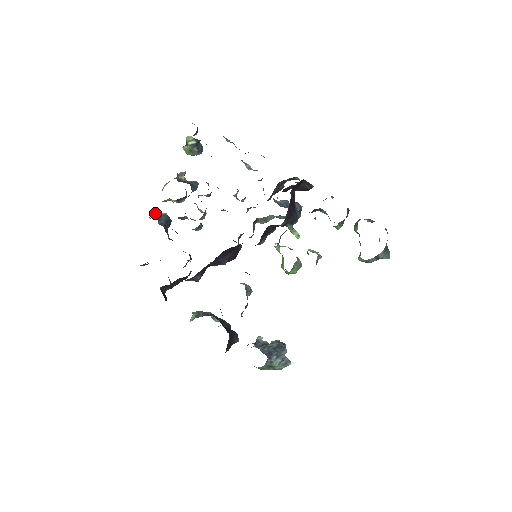
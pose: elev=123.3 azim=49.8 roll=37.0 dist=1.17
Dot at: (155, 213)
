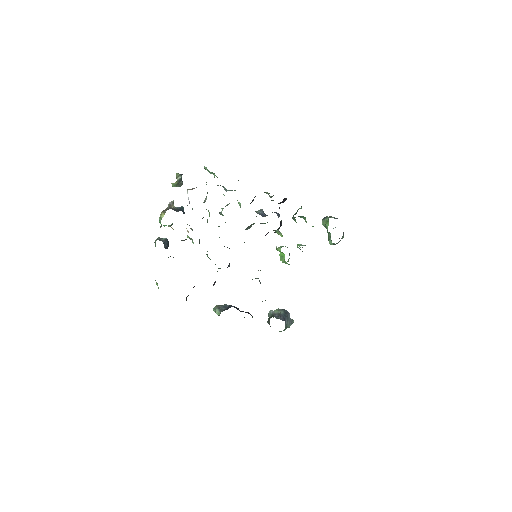
Dot at: (159, 240)
